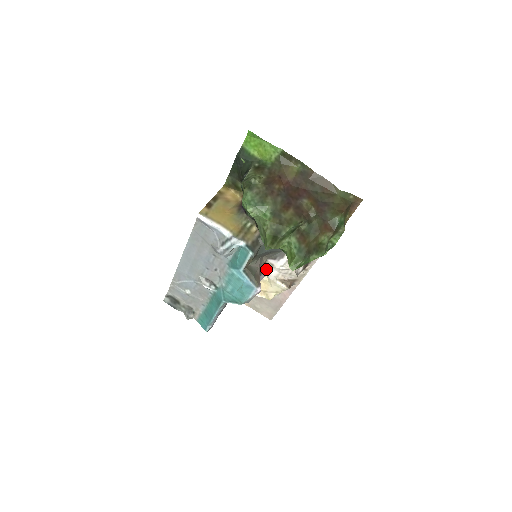
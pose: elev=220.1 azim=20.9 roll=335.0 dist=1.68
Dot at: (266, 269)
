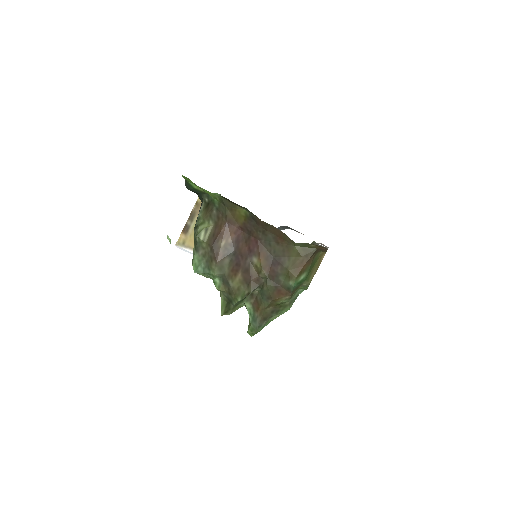
Dot at: occluded
